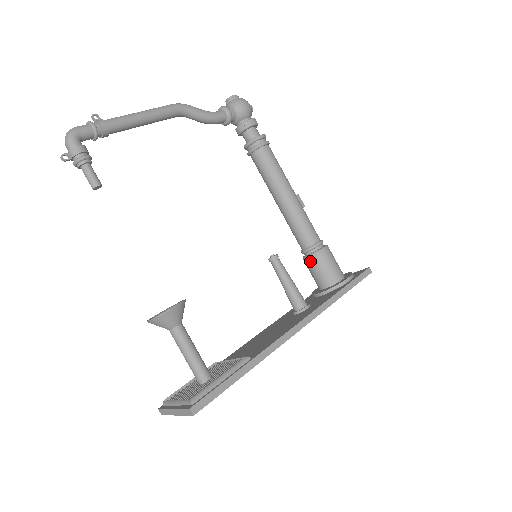
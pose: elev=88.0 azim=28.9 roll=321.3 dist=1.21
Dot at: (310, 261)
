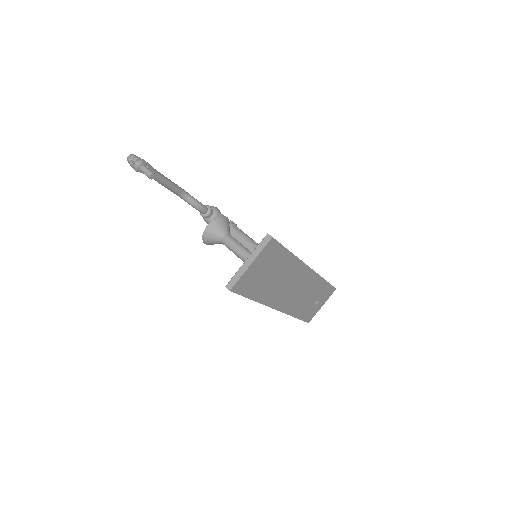
Dot at: occluded
